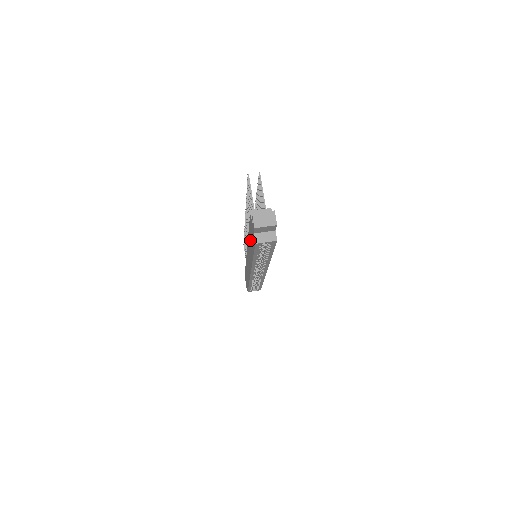
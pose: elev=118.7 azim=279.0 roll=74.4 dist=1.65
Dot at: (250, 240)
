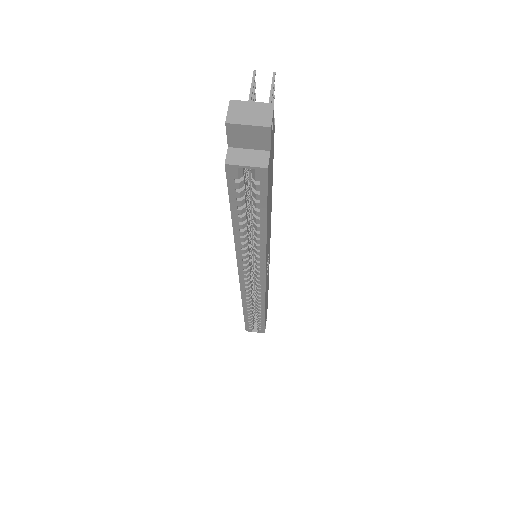
Dot at: occluded
